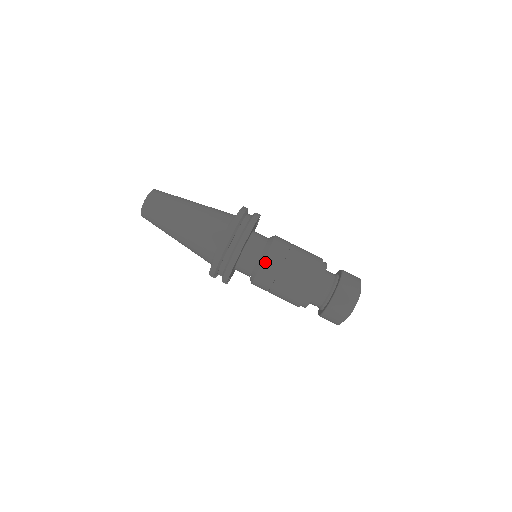
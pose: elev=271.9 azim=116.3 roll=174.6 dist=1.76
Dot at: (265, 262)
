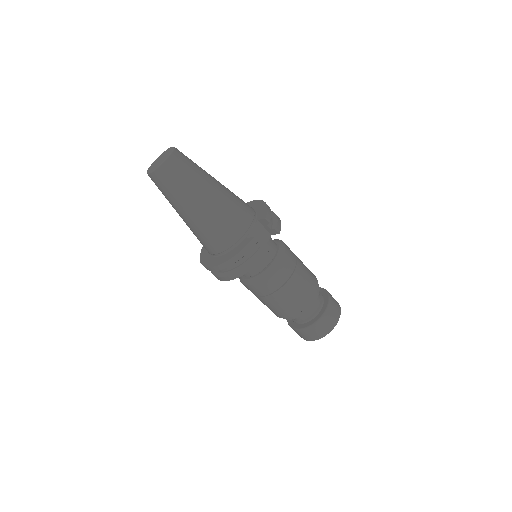
Dot at: (247, 286)
